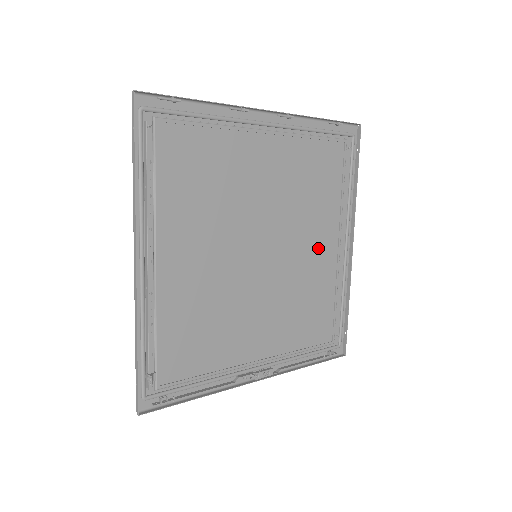
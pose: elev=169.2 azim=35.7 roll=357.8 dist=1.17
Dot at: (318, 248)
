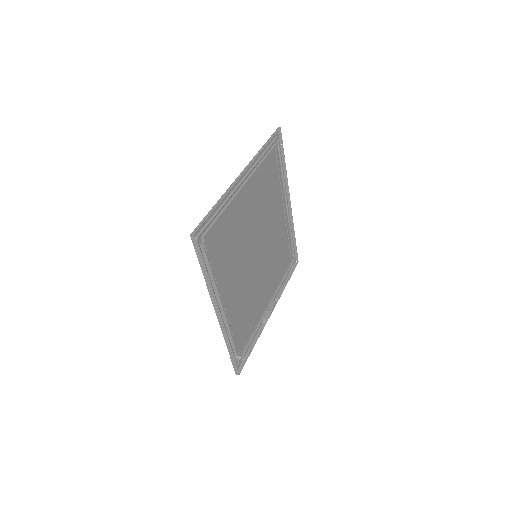
Dot at: (277, 221)
